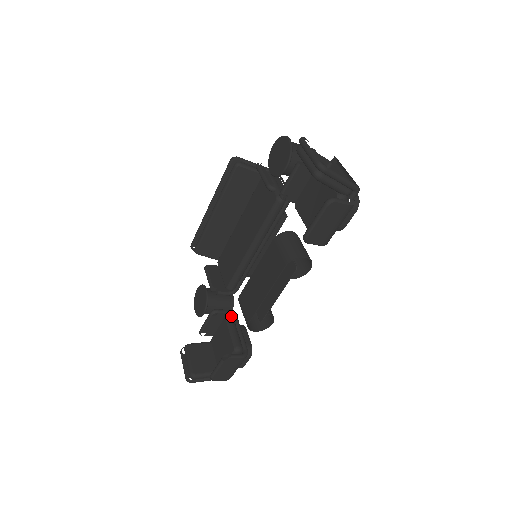
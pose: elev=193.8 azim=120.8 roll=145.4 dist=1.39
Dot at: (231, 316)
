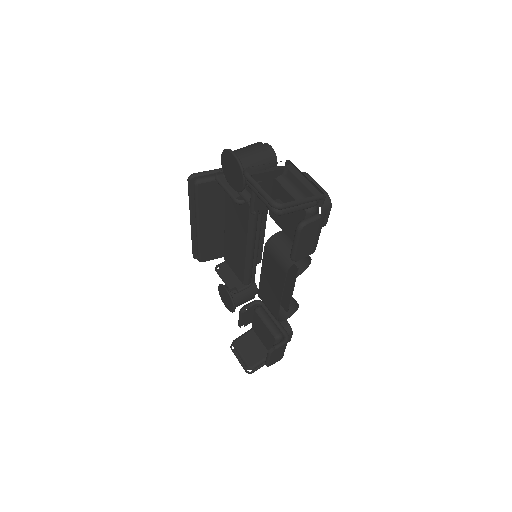
Dot at: (259, 305)
